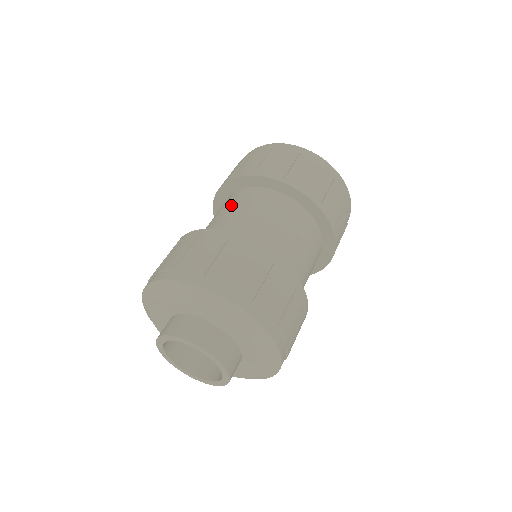
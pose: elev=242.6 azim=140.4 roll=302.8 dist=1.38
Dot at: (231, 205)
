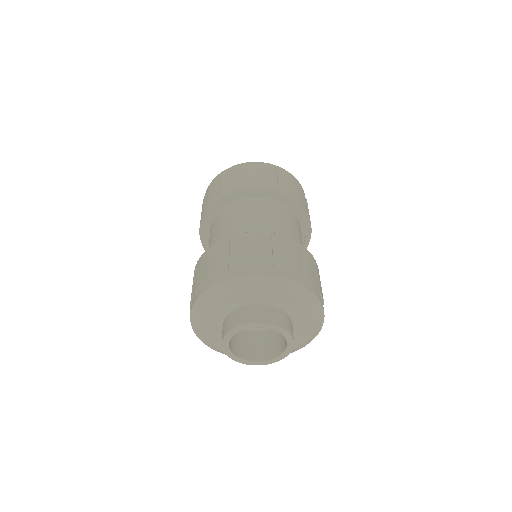
Dot at: occluded
